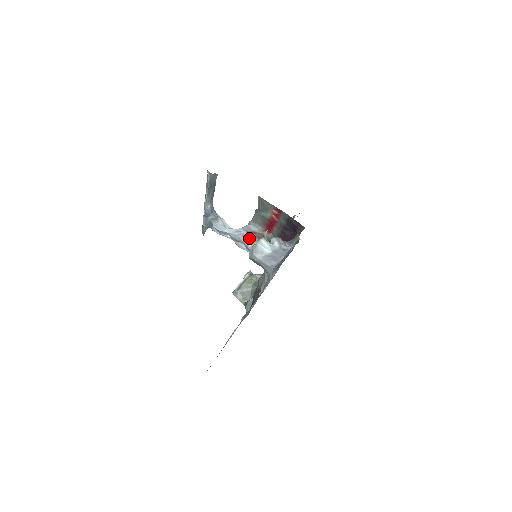
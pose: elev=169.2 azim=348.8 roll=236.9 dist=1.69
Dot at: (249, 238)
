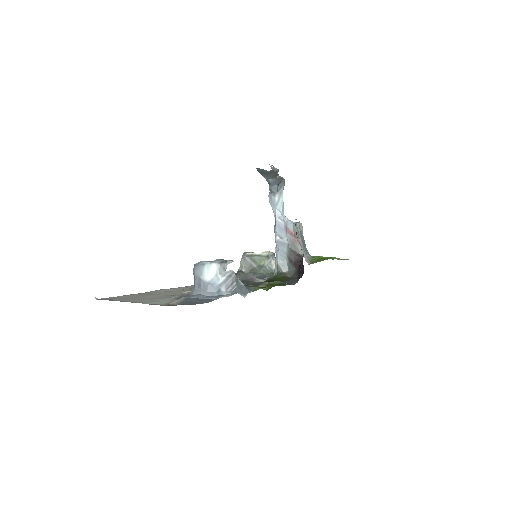
Dot at: (283, 233)
